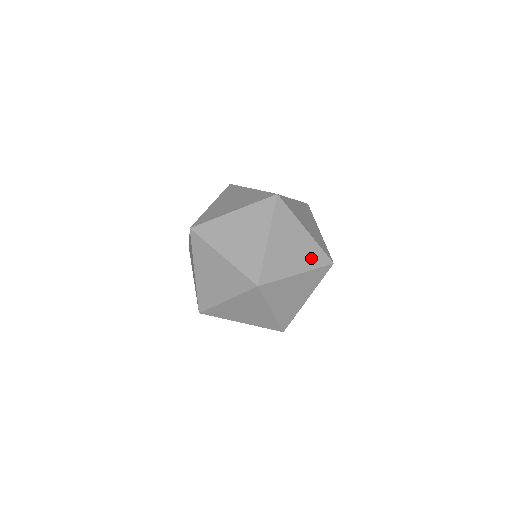
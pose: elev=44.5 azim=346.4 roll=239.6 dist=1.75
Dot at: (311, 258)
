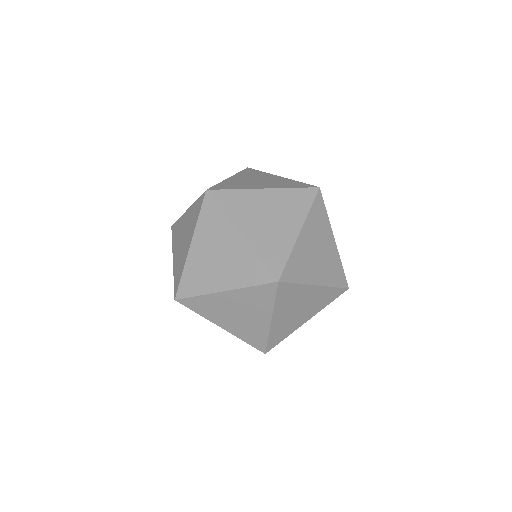
Dot at: (244, 272)
